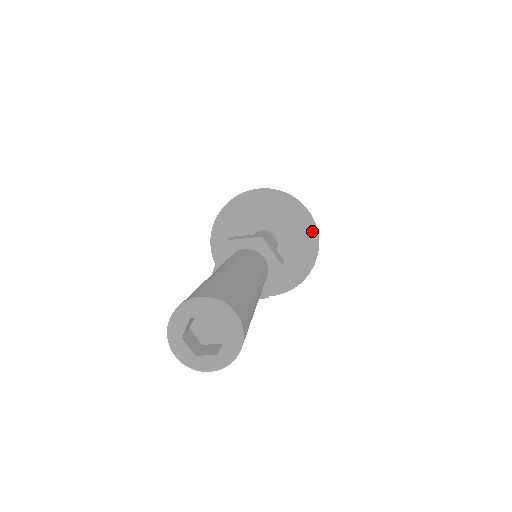
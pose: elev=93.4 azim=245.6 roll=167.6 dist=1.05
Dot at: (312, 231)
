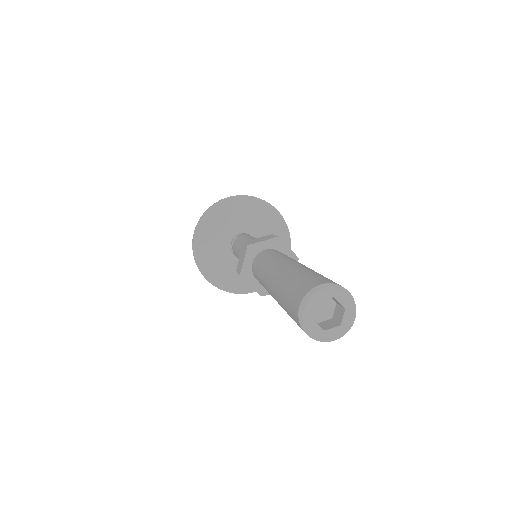
Dot at: occluded
